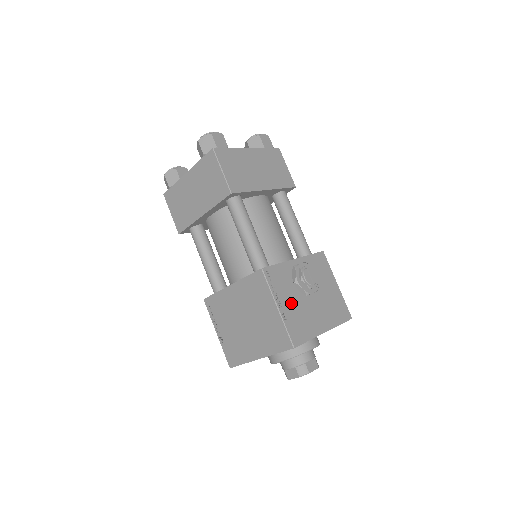
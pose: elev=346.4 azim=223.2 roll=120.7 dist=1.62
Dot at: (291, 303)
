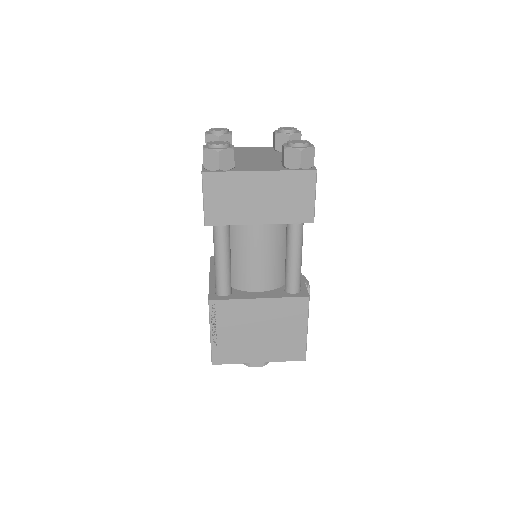
Dot at: occluded
